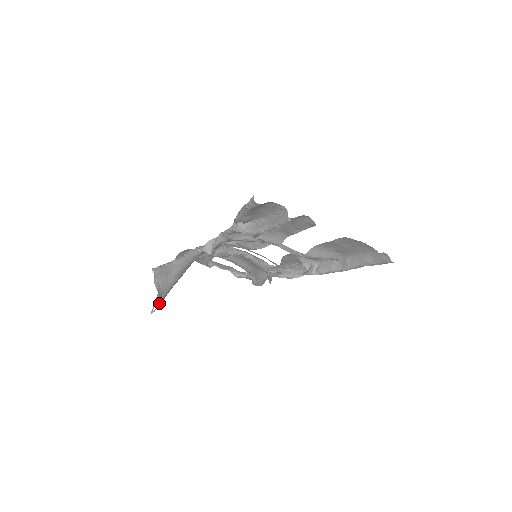
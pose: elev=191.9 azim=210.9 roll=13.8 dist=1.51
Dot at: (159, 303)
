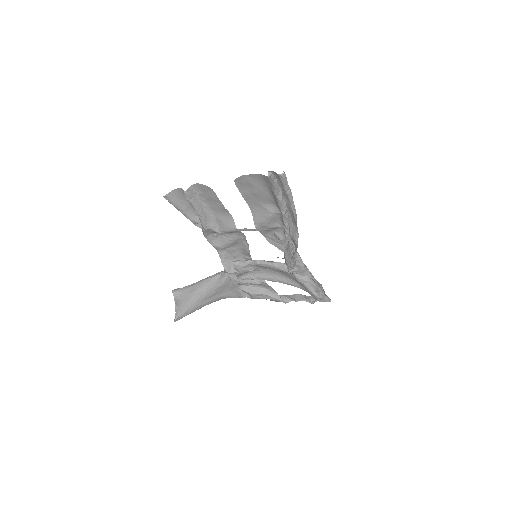
Dot at: (179, 313)
